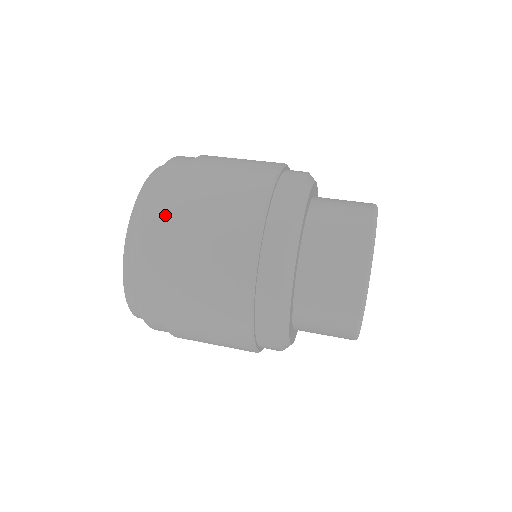
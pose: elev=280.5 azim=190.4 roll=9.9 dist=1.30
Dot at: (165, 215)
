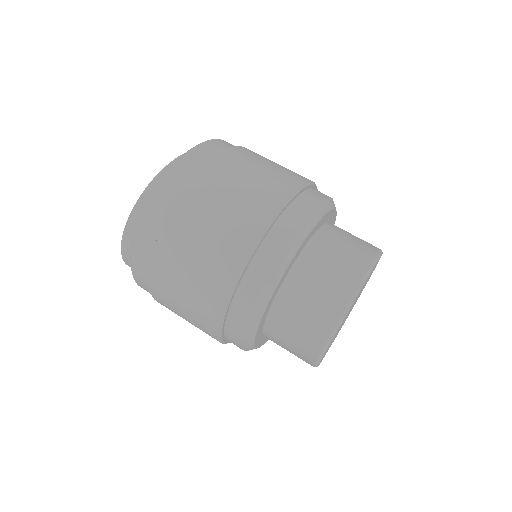
Dot at: (214, 156)
